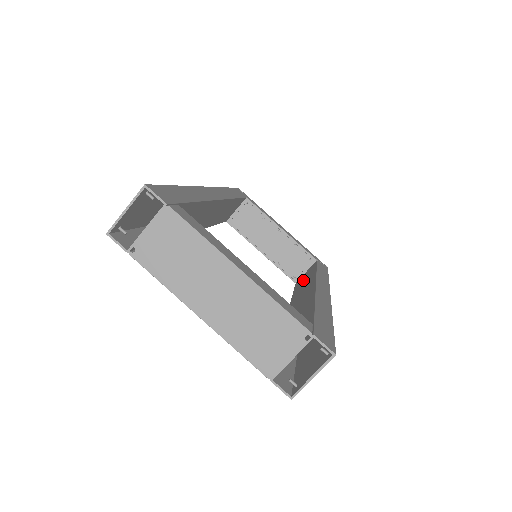
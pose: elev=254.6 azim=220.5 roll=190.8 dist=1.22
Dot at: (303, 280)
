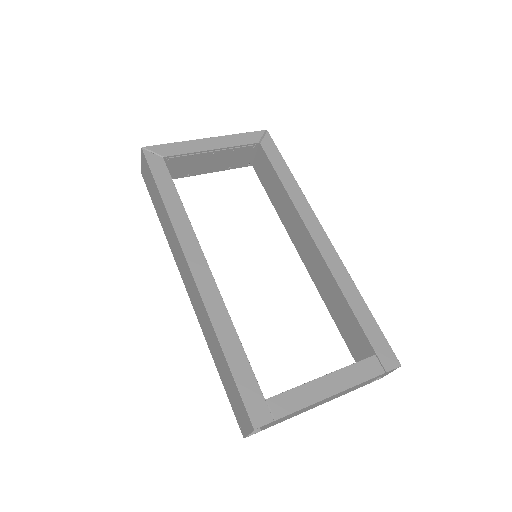
Dot at: (270, 184)
